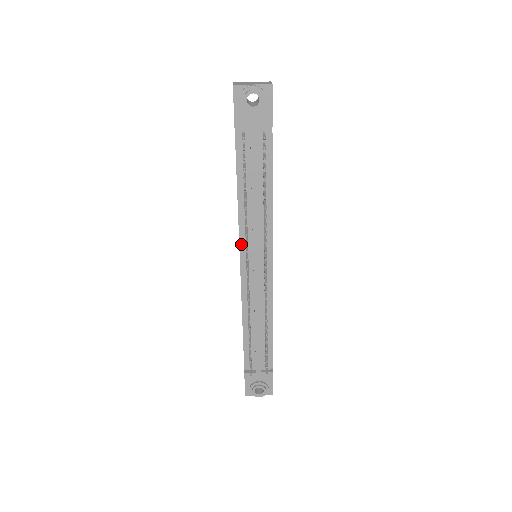
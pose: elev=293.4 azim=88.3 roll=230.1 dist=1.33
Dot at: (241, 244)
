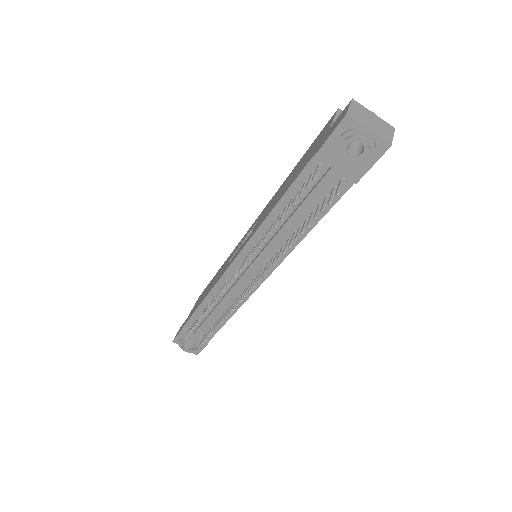
Dot at: (246, 248)
